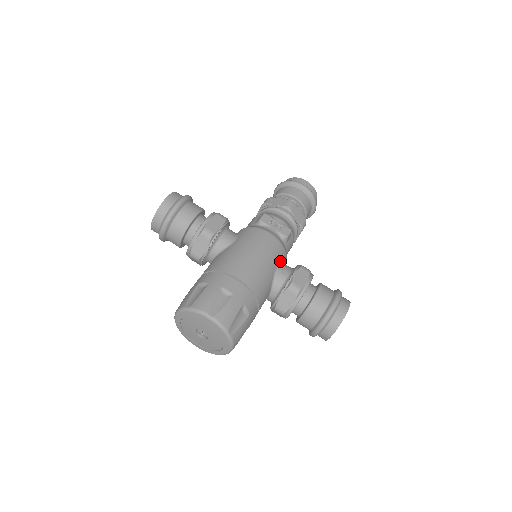
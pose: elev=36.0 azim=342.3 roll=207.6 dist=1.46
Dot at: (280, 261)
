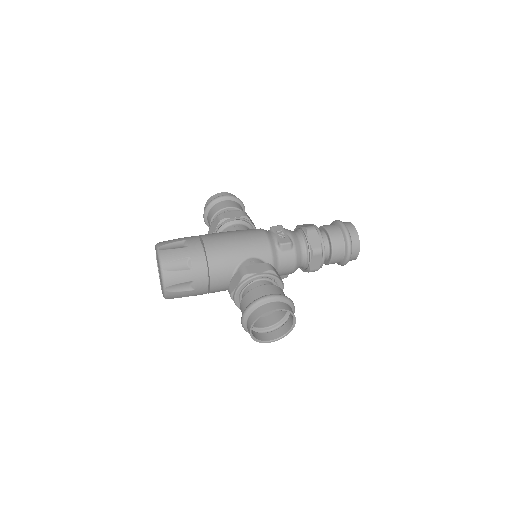
Dot at: (259, 256)
